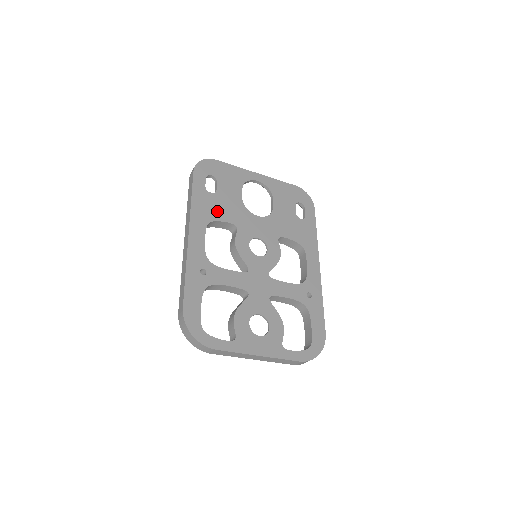
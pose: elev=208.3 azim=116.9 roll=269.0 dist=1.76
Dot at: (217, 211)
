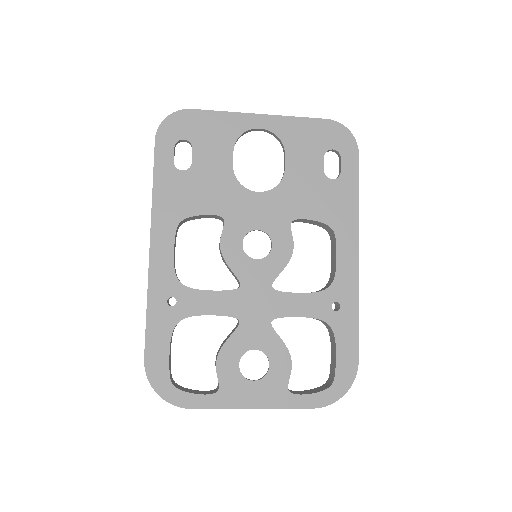
Dot at: (192, 199)
